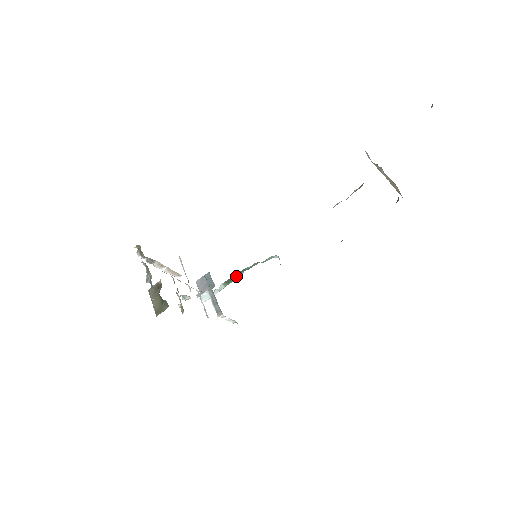
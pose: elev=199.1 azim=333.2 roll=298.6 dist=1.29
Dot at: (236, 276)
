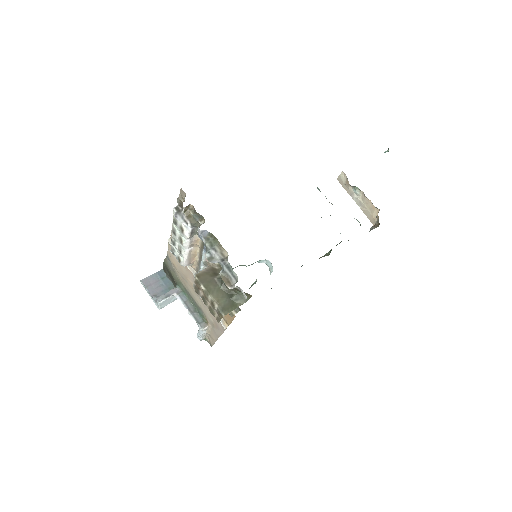
Dot at: occluded
